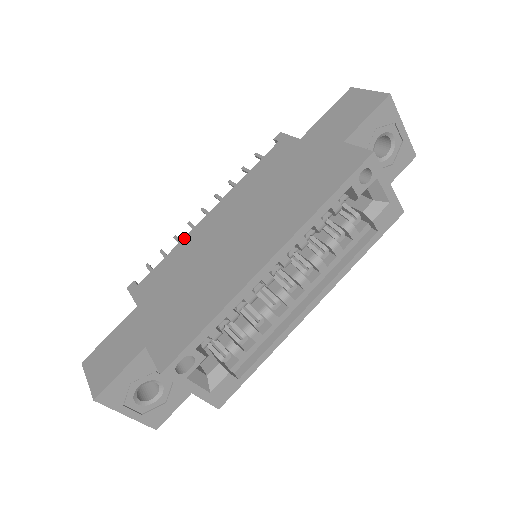
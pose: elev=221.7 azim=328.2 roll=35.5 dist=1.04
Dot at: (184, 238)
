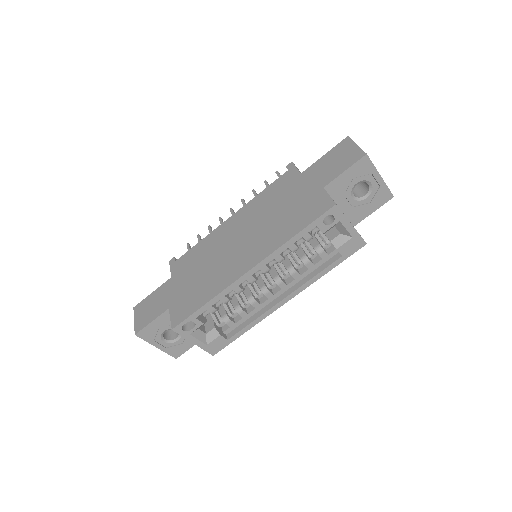
Dot at: (210, 233)
